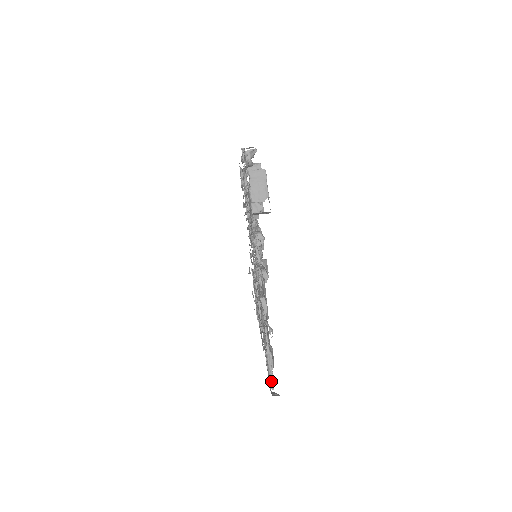
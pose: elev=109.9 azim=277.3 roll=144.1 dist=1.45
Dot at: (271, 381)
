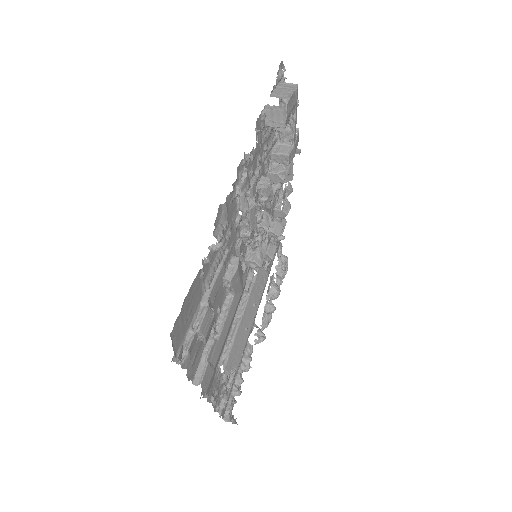
Dot at: (185, 349)
